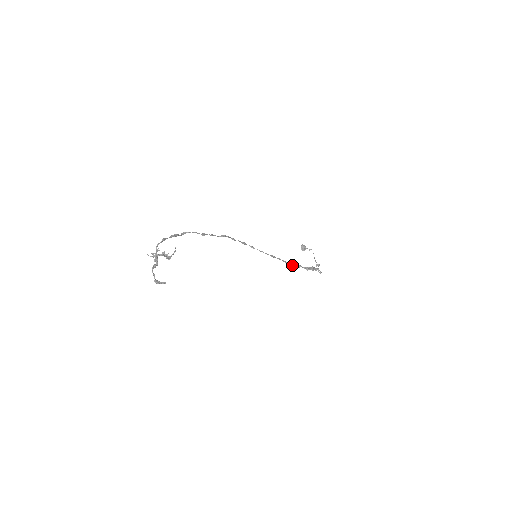
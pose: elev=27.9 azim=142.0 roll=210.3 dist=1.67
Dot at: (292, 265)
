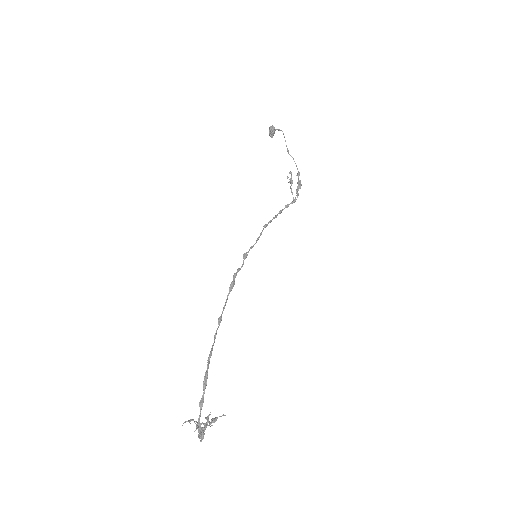
Dot at: occluded
